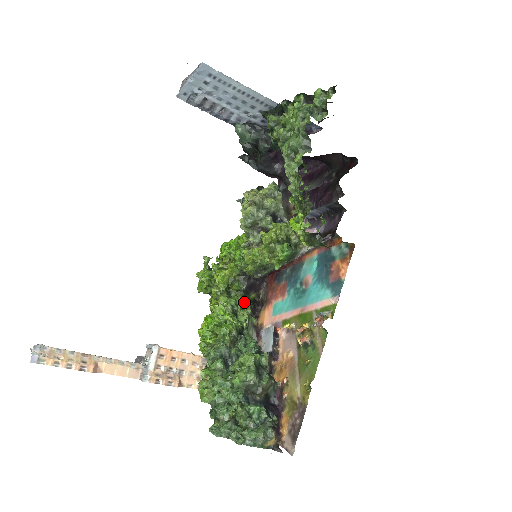
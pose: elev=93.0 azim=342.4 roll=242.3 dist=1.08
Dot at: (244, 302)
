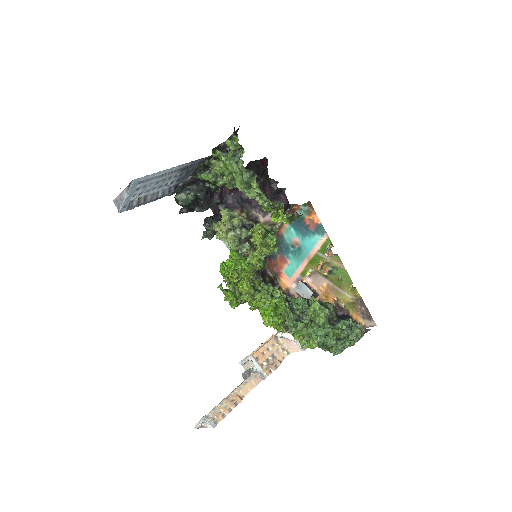
Dot at: (269, 286)
